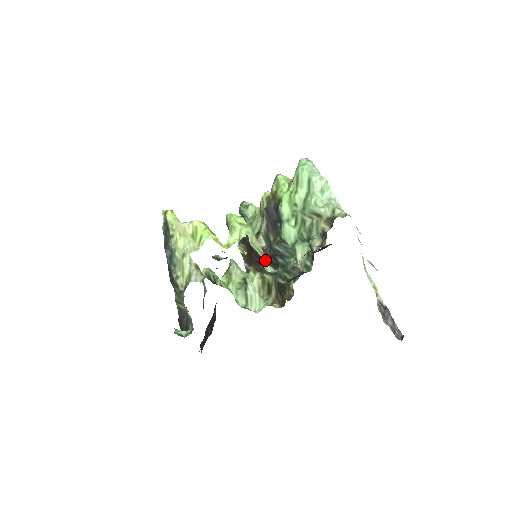
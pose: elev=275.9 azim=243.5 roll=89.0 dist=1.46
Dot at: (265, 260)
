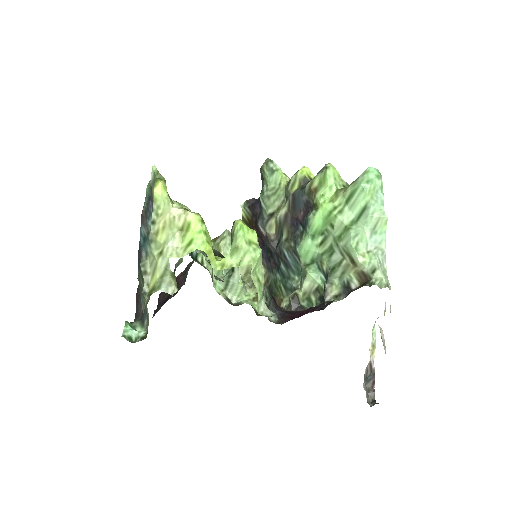
Dot at: (261, 297)
